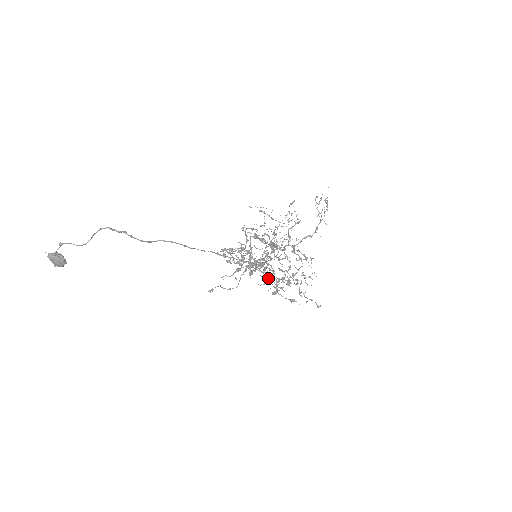
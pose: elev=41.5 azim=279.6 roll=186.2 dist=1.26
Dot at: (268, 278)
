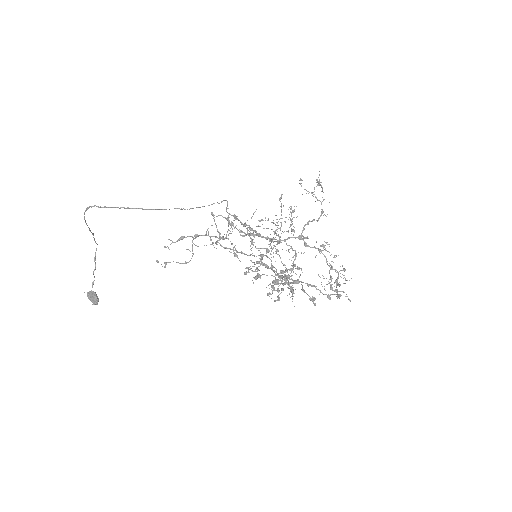
Dot at: (303, 291)
